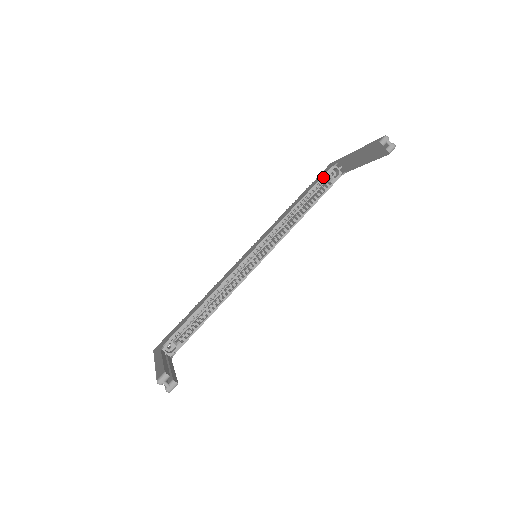
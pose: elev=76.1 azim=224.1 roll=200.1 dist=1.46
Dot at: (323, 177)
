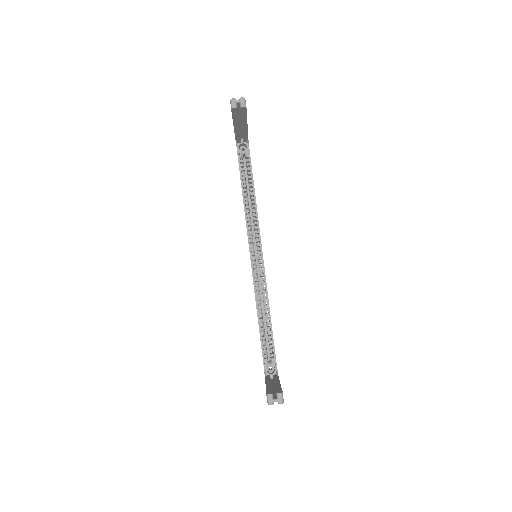
Dot at: (239, 160)
